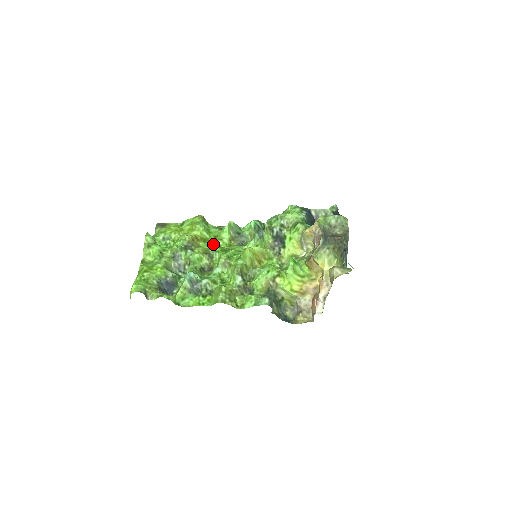
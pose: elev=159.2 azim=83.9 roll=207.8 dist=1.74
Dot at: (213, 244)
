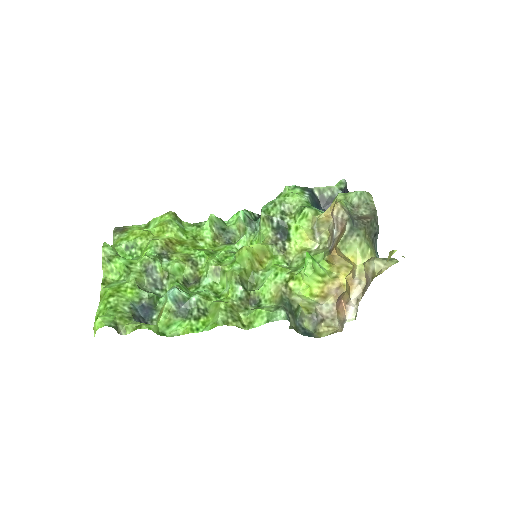
Dot at: (193, 247)
